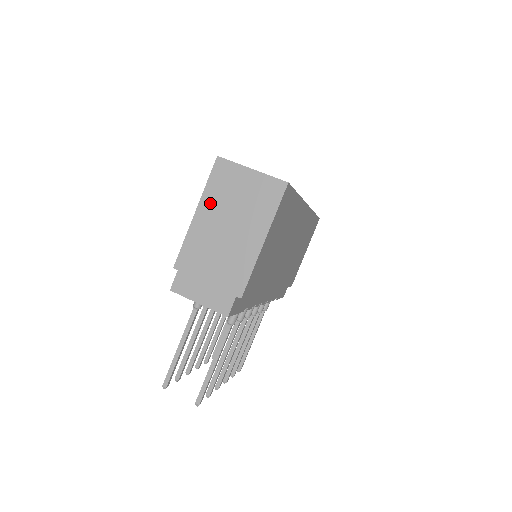
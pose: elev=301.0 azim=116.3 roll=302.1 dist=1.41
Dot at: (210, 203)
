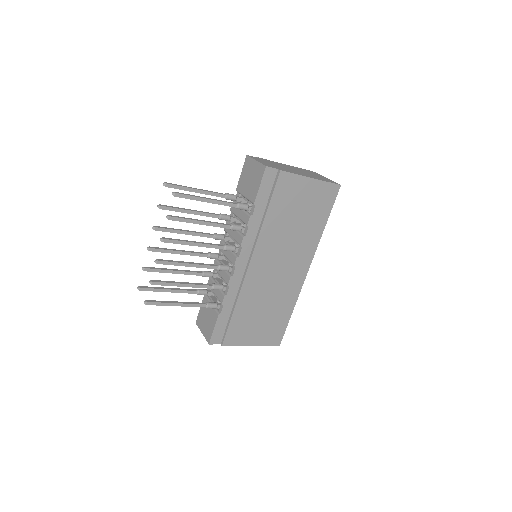
Dot at: (297, 168)
